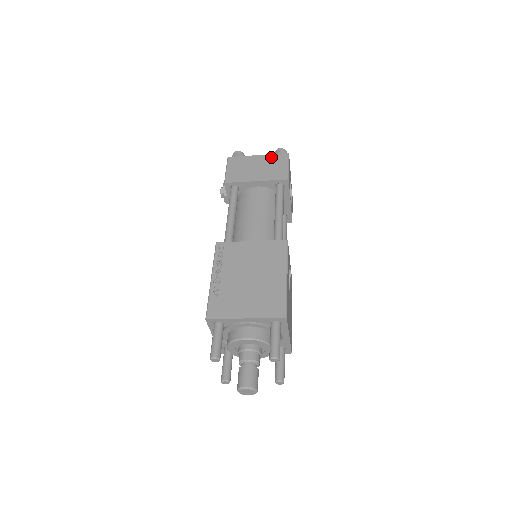
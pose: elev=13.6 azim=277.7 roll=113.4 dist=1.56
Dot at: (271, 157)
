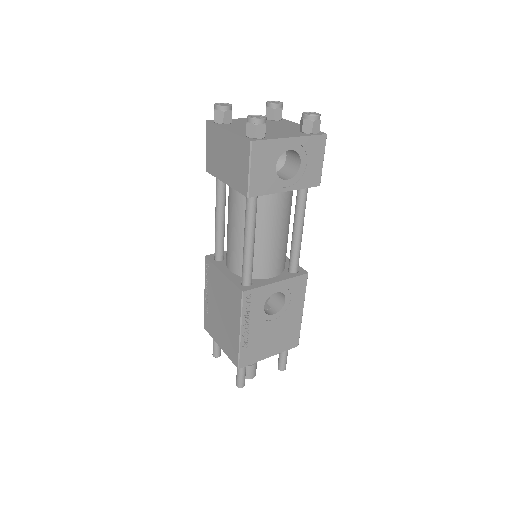
Dot at: (236, 141)
